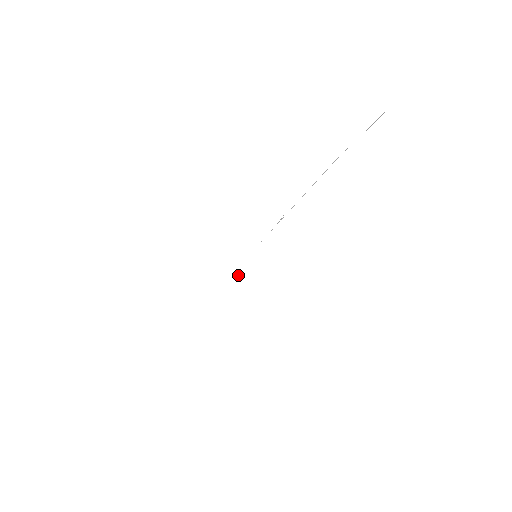
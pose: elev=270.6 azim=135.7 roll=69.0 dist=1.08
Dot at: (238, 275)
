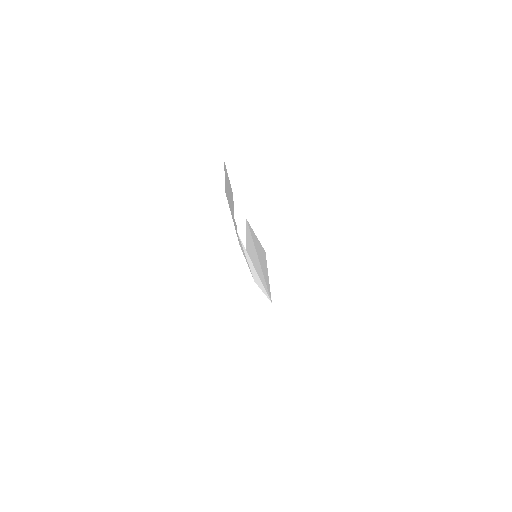
Dot at: (259, 283)
